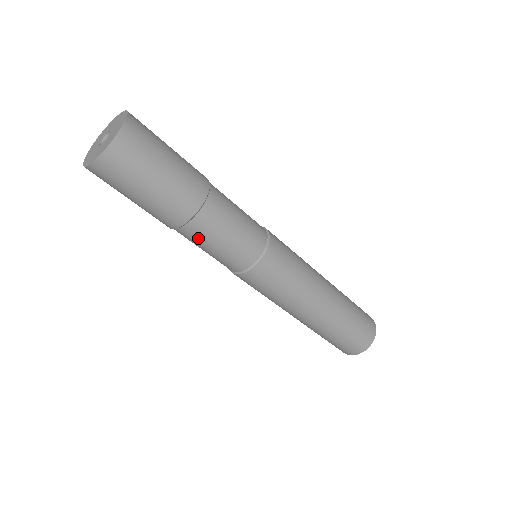
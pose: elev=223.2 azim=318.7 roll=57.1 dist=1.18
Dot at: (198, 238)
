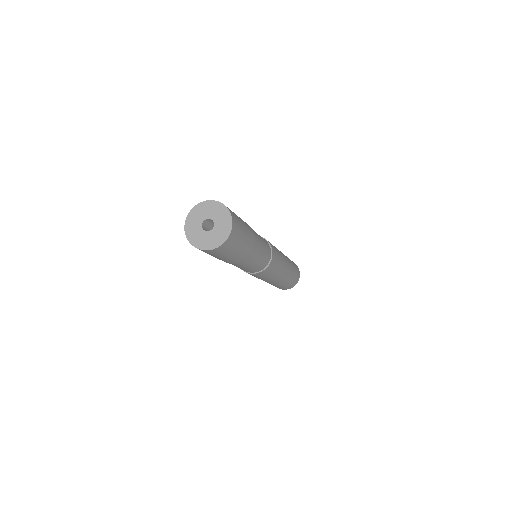
Dot at: occluded
